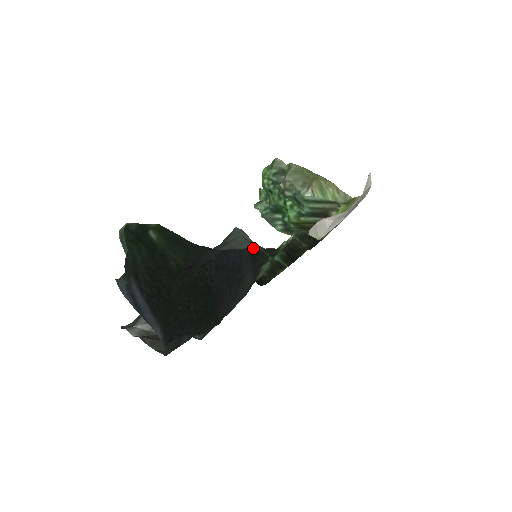
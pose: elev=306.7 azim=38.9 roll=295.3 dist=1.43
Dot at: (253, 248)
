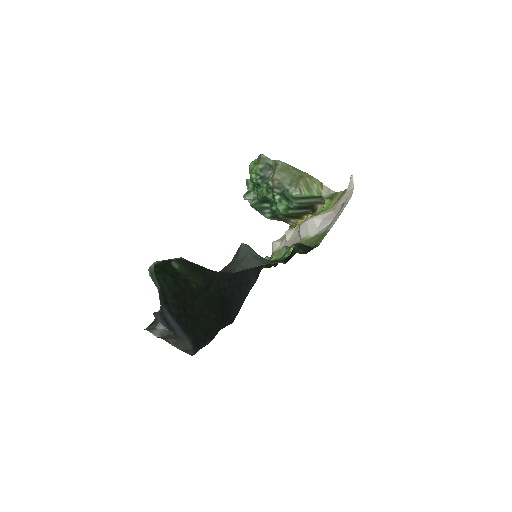
Dot at: occluded
